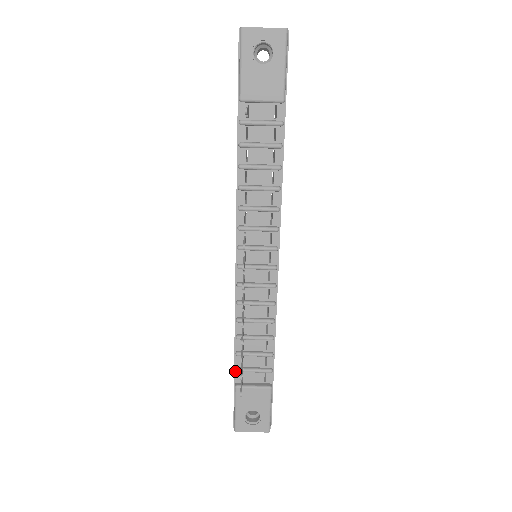
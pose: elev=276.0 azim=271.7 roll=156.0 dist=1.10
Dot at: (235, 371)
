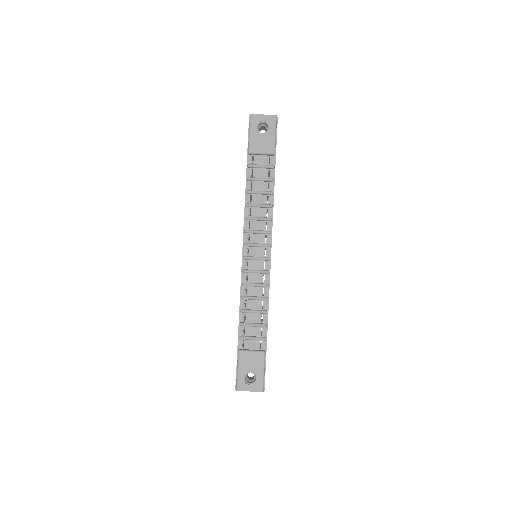
Dot at: (239, 339)
